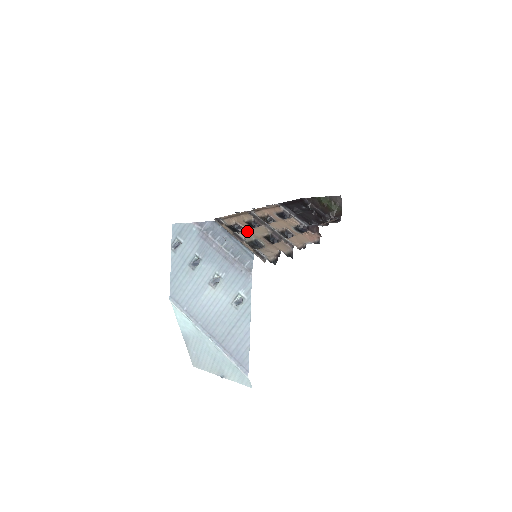
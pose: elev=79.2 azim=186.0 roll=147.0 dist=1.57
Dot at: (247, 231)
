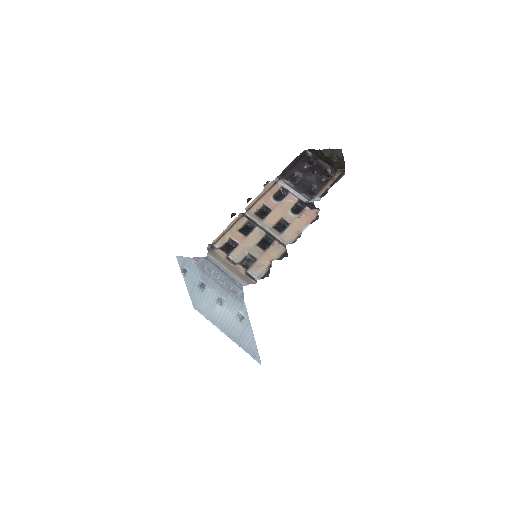
Dot at: (240, 246)
